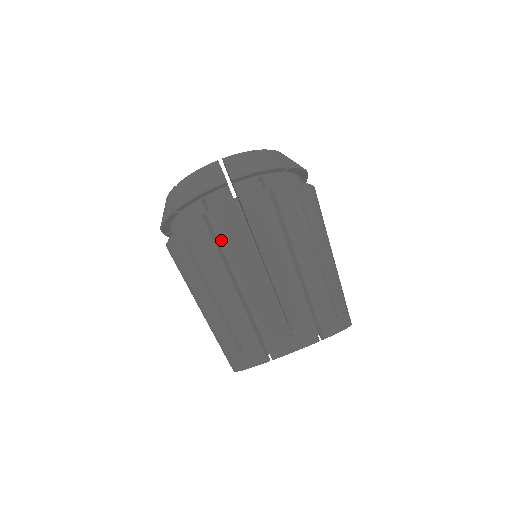
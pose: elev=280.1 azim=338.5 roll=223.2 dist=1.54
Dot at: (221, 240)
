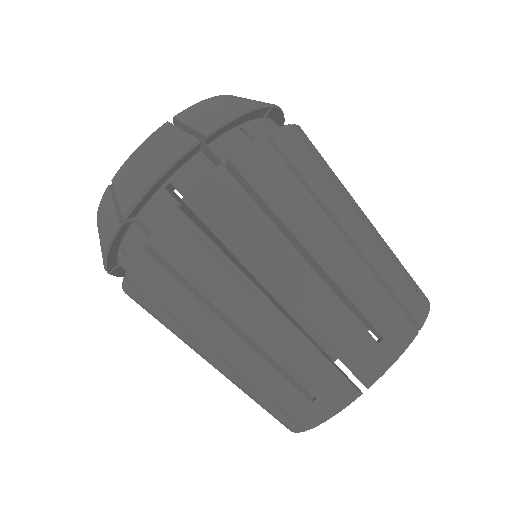
Dot at: (162, 303)
